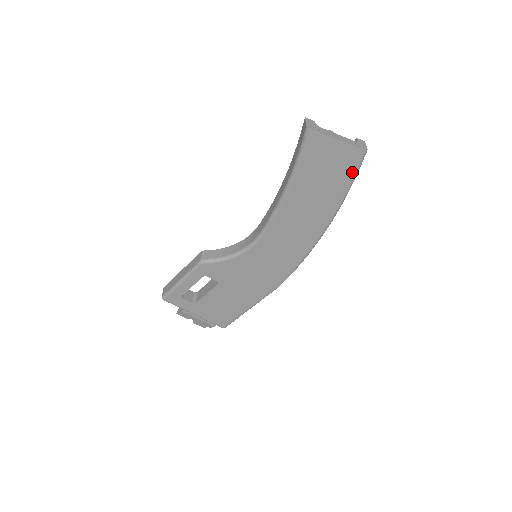
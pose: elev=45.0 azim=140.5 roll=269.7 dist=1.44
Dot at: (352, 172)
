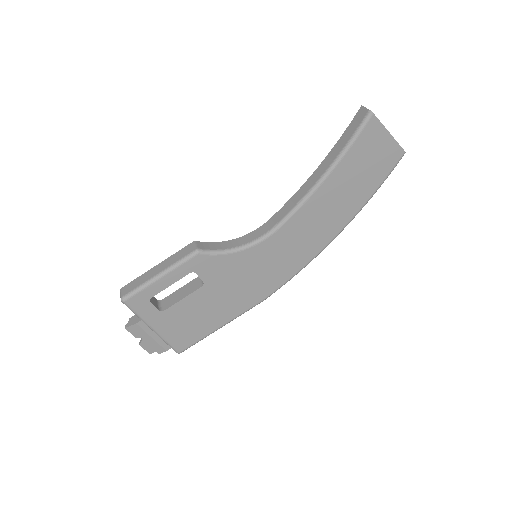
Dot at: (387, 172)
